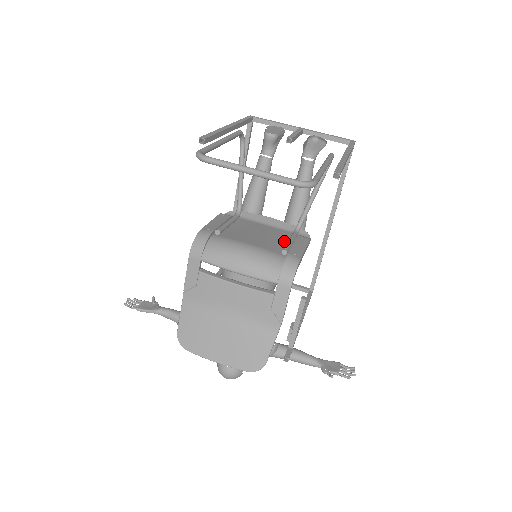
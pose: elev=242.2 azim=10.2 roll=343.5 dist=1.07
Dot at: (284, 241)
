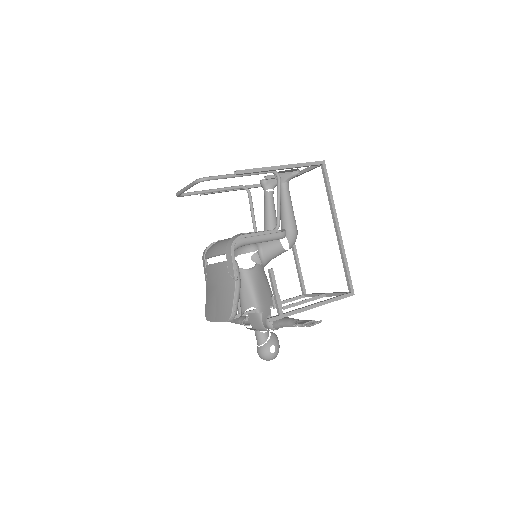
Dot at: occluded
